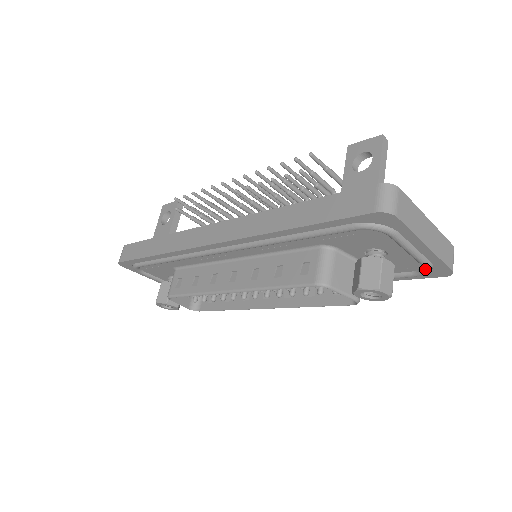
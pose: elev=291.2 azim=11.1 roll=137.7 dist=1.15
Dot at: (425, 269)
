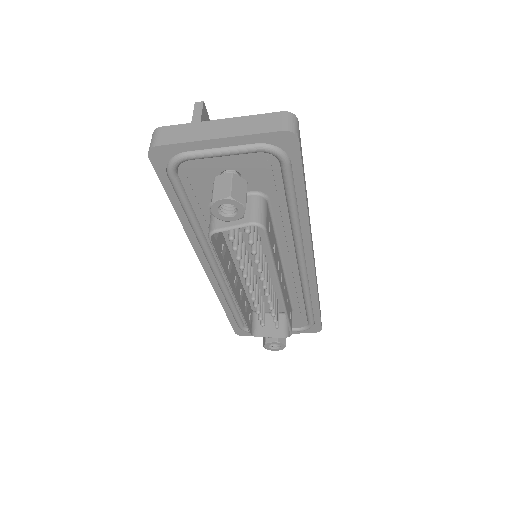
Dot at: (267, 152)
